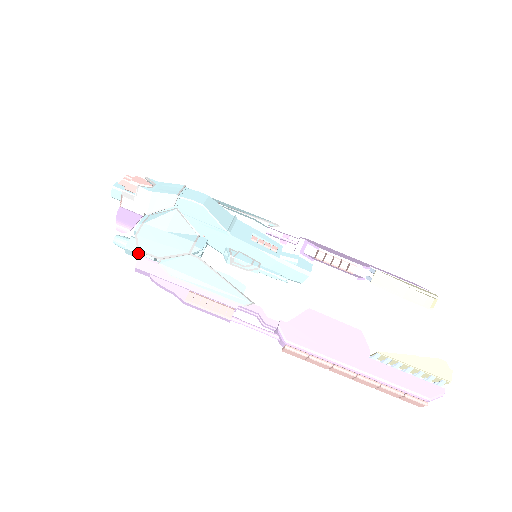
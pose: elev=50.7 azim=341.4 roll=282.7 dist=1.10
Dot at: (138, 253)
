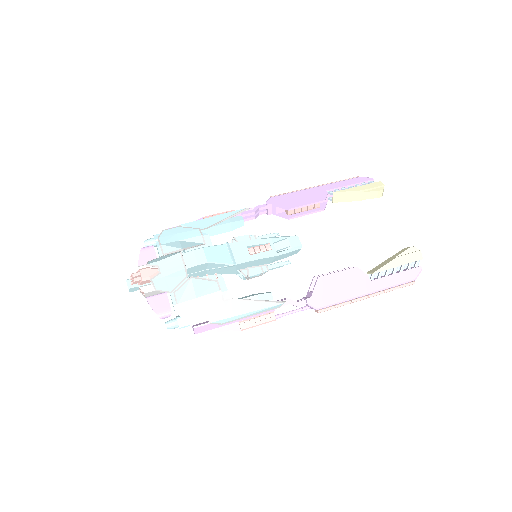
Dot at: occluded
